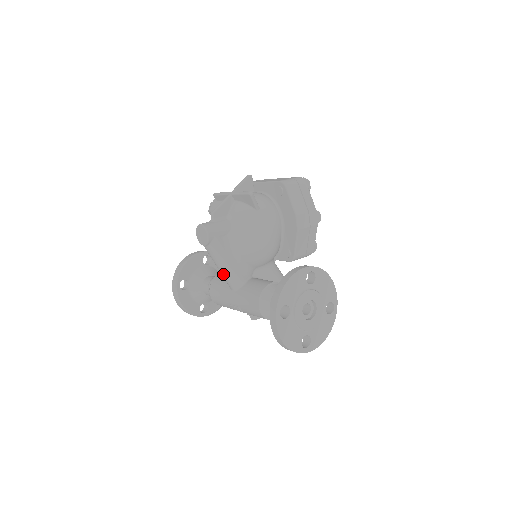
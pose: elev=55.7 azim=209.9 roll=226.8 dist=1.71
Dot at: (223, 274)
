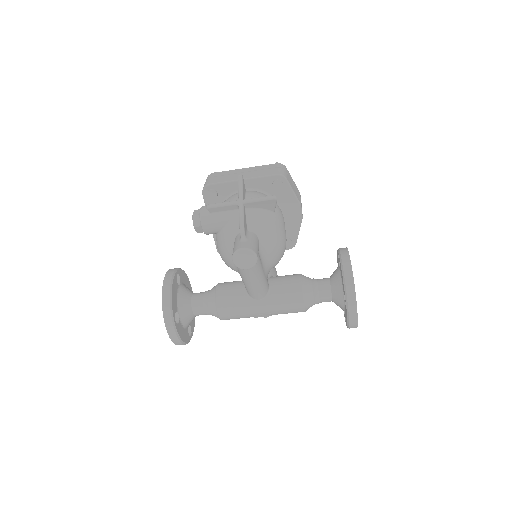
Dot at: (255, 289)
